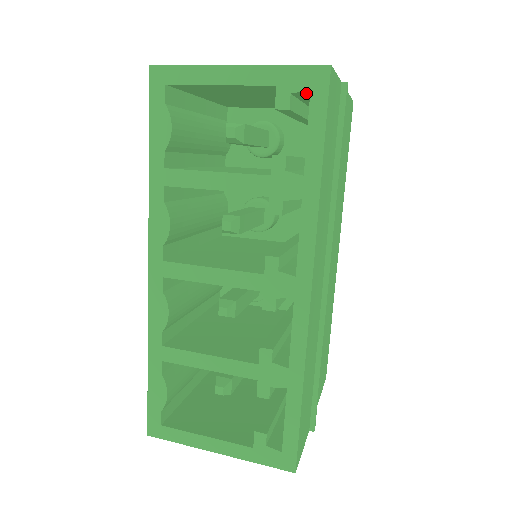
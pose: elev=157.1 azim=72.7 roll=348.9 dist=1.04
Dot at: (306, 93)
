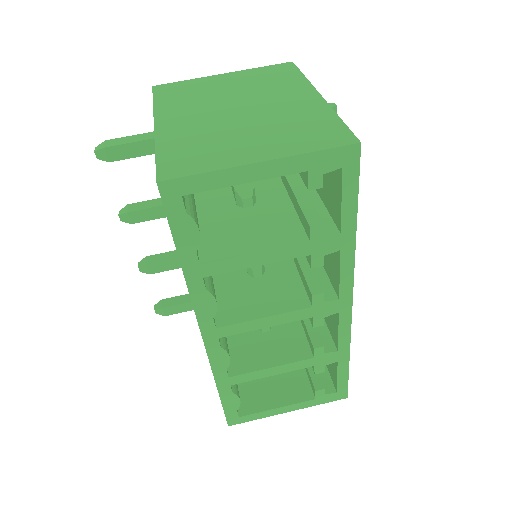
Dot at: occluded
